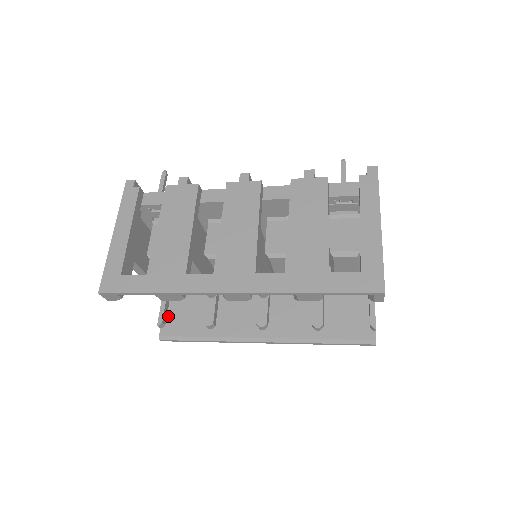
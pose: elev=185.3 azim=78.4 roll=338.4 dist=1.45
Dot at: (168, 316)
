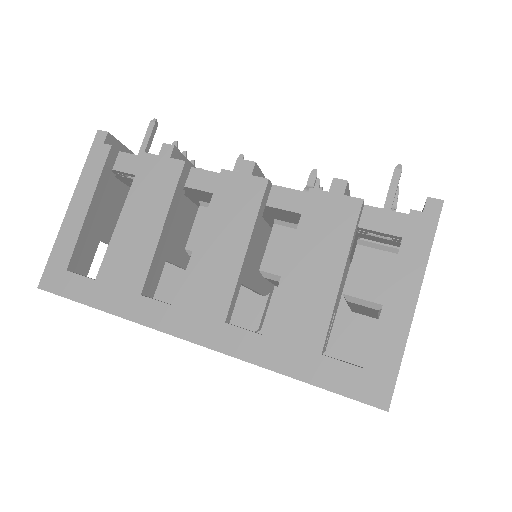
Dot at: occluded
